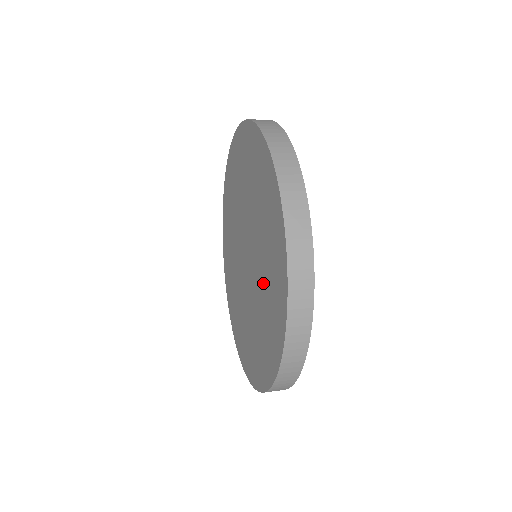
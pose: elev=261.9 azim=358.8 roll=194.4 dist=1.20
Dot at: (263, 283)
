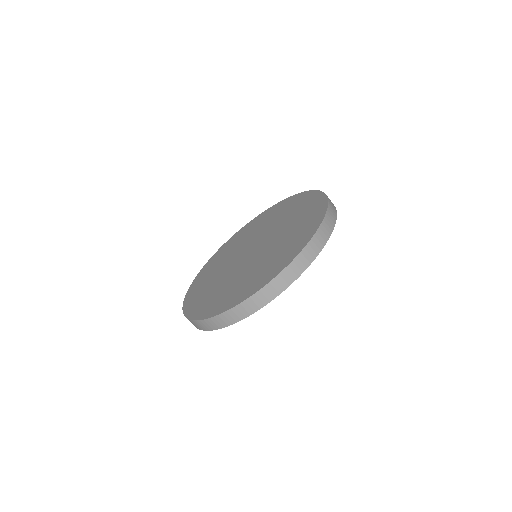
Dot at: (253, 270)
